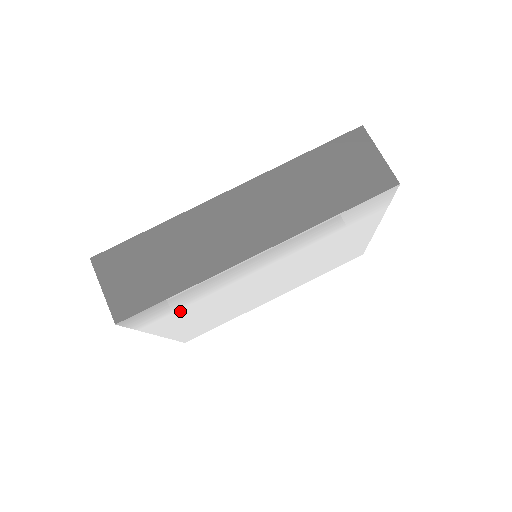
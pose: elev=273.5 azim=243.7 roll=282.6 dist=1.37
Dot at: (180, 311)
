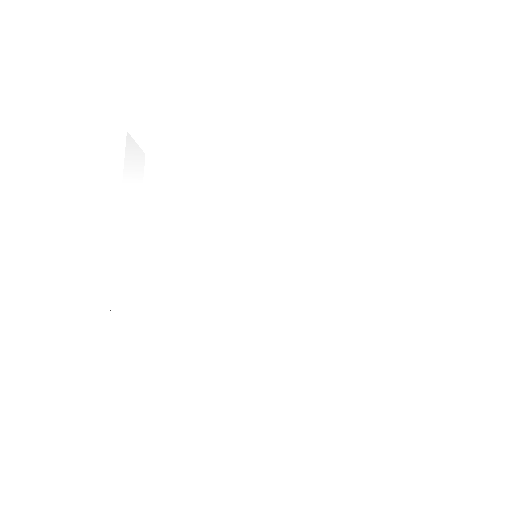
Dot at: (165, 191)
